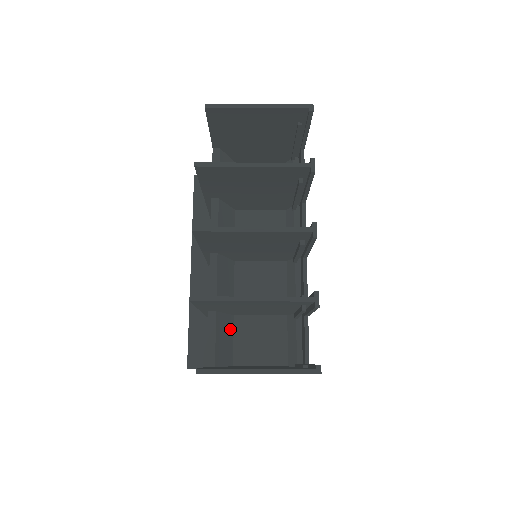
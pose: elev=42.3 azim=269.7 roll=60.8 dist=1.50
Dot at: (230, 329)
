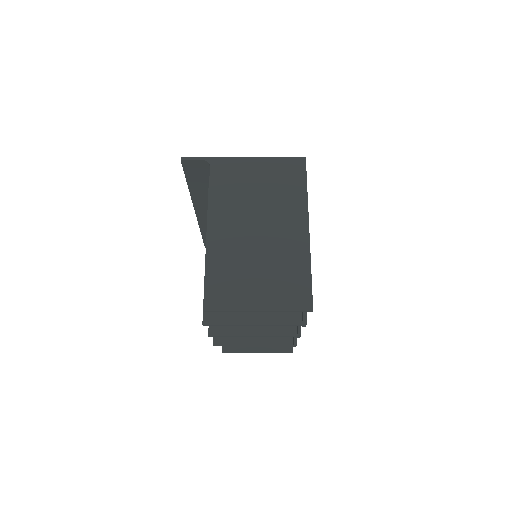
Dot at: occluded
